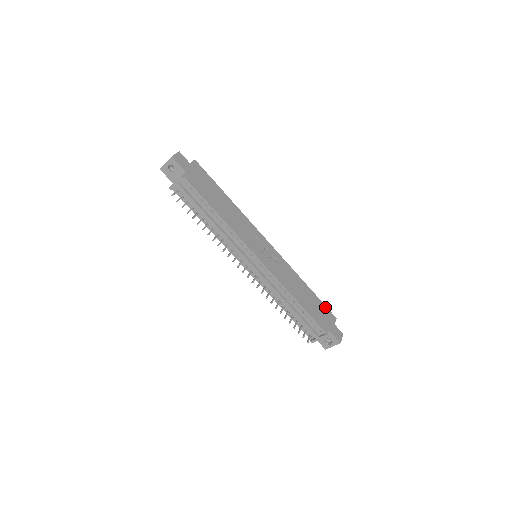
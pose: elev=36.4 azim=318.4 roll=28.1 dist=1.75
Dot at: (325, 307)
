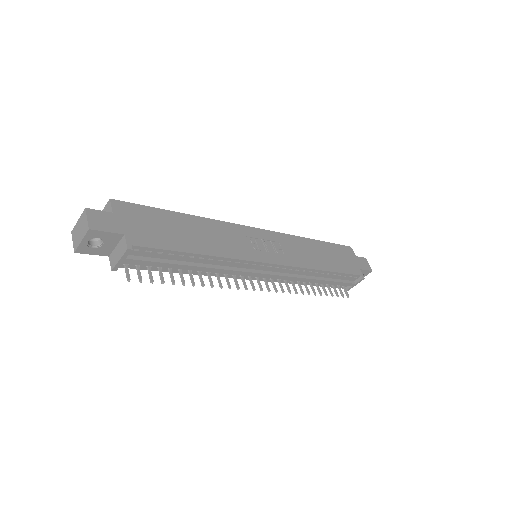
Dot at: (338, 246)
